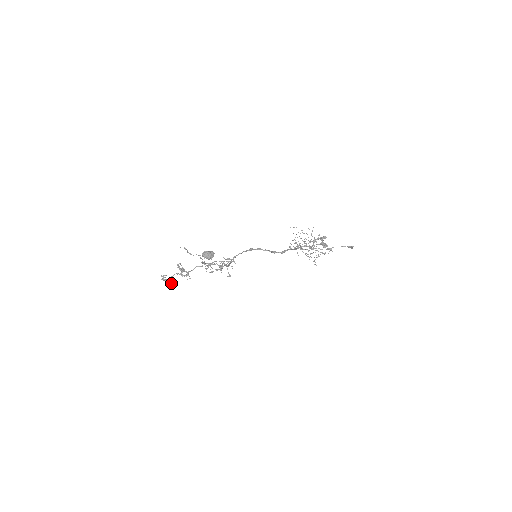
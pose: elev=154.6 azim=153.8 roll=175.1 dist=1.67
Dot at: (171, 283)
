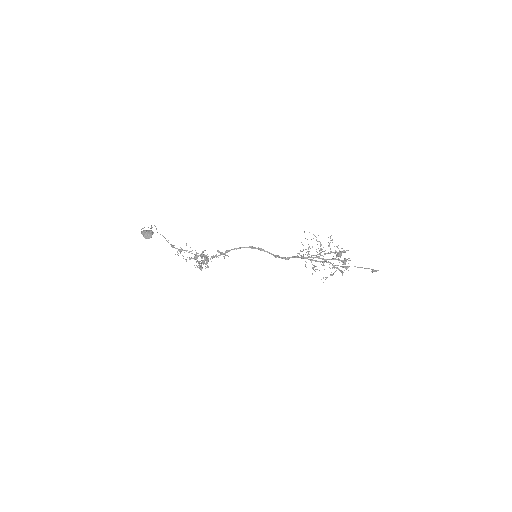
Dot at: (201, 270)
